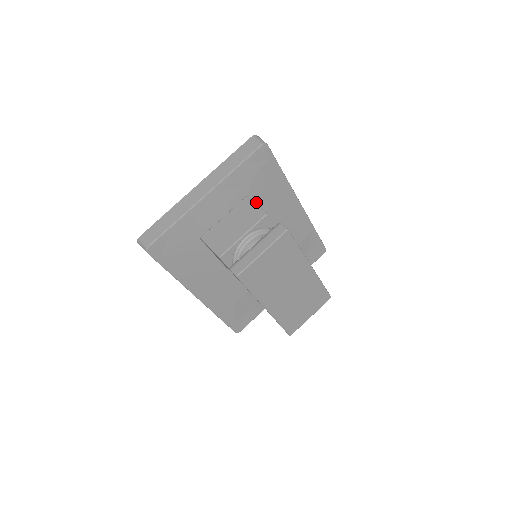
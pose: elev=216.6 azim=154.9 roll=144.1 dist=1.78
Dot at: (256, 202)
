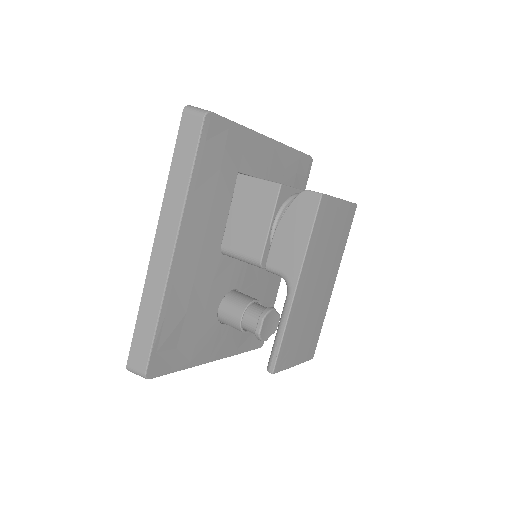
Dot at: occluded
